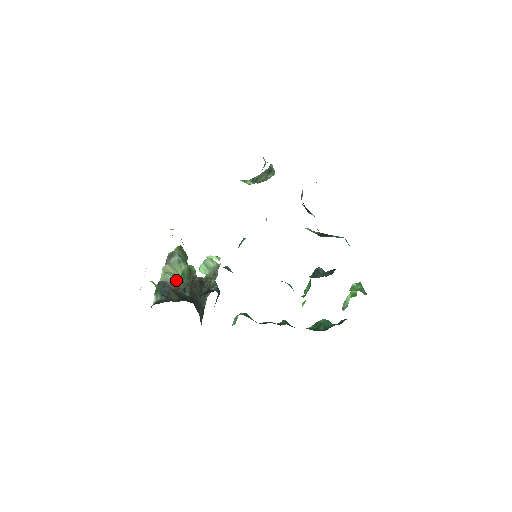
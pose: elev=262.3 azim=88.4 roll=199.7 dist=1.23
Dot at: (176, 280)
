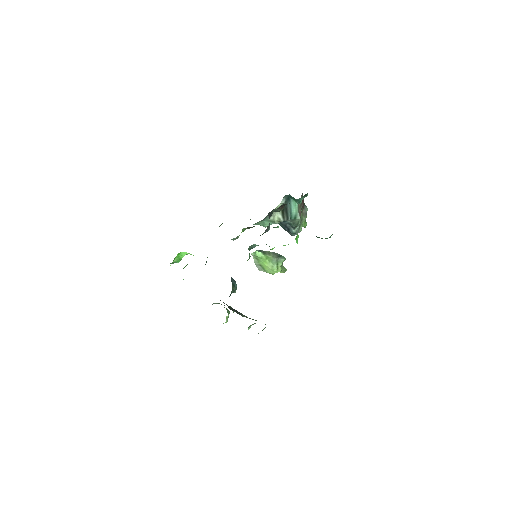
Dot at: occluded
